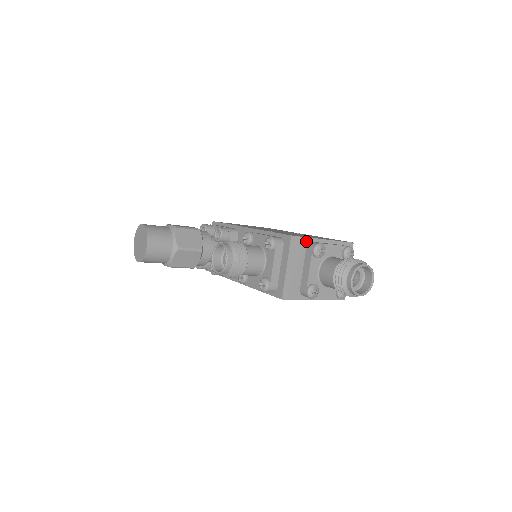
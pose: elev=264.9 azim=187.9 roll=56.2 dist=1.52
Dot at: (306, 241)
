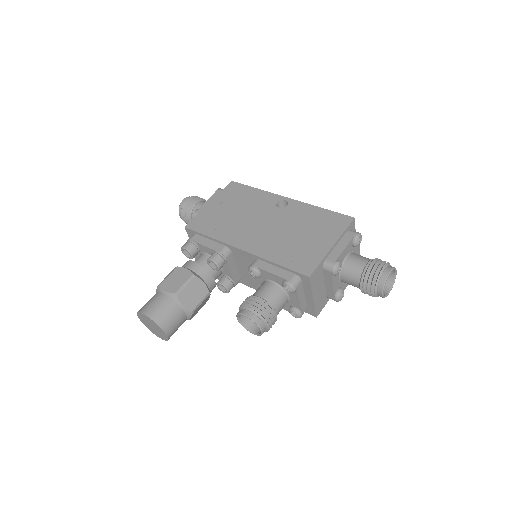
Dot at: (321, 265)
